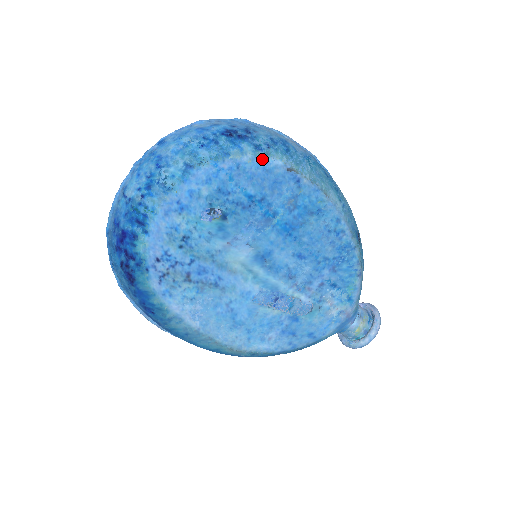
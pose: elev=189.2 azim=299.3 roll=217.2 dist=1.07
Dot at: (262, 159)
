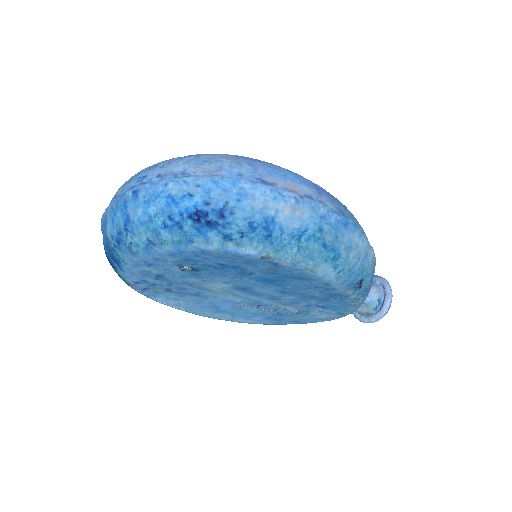
Dot at: (230, 249)
